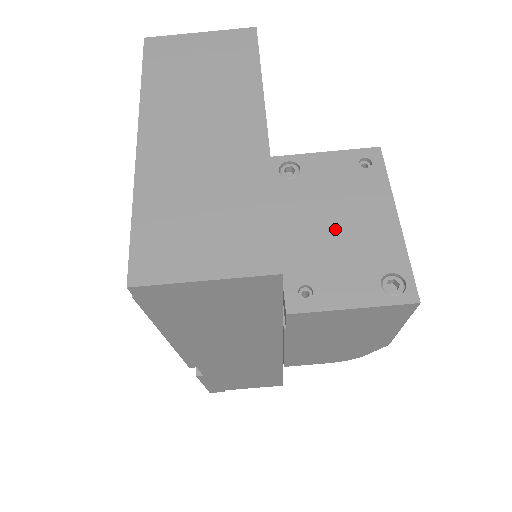
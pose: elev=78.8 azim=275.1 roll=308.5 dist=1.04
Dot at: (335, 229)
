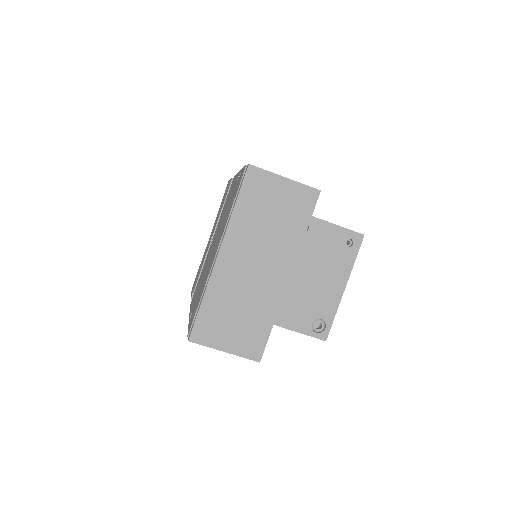
Dot at: (307, 280)
